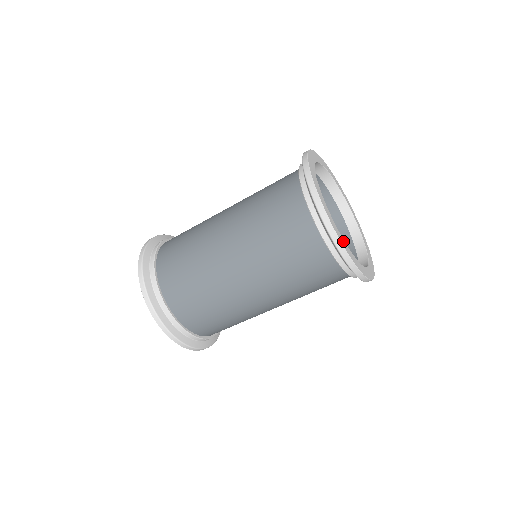
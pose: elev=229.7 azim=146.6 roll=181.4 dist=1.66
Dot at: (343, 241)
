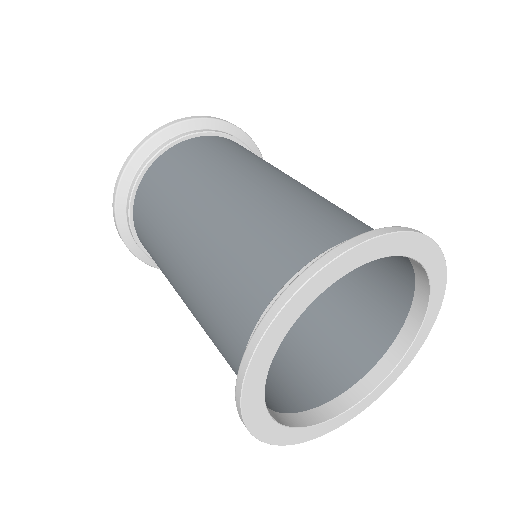
Dot at: (294, 433)
